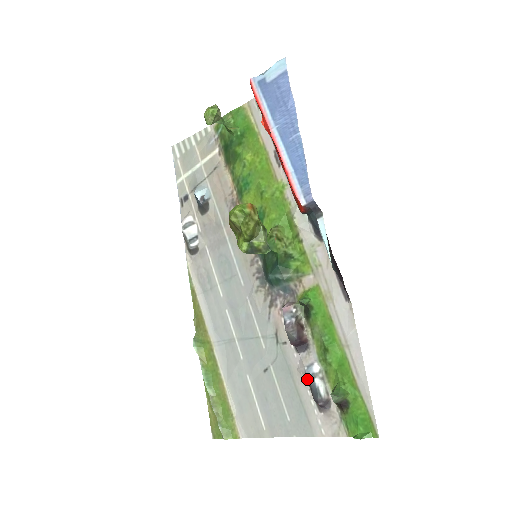
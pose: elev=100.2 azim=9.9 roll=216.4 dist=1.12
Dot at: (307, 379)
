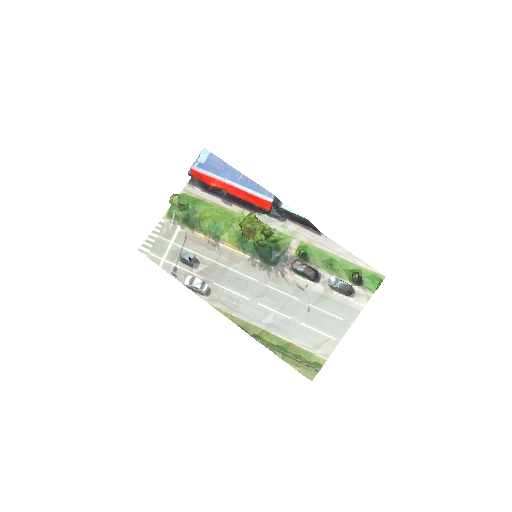
Dot at: (335, 287)
